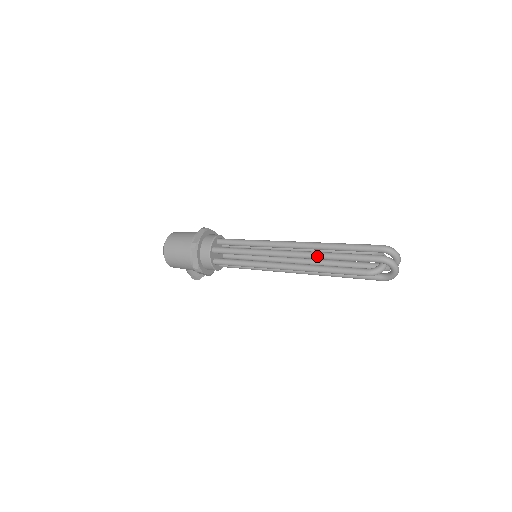
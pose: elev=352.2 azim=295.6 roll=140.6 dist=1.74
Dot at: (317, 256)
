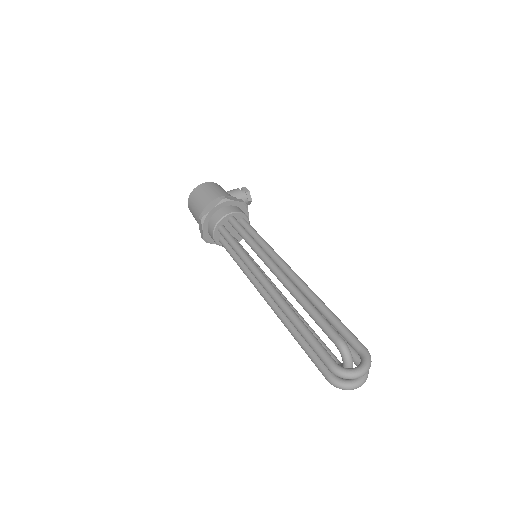
Dot at: (284, 324)
